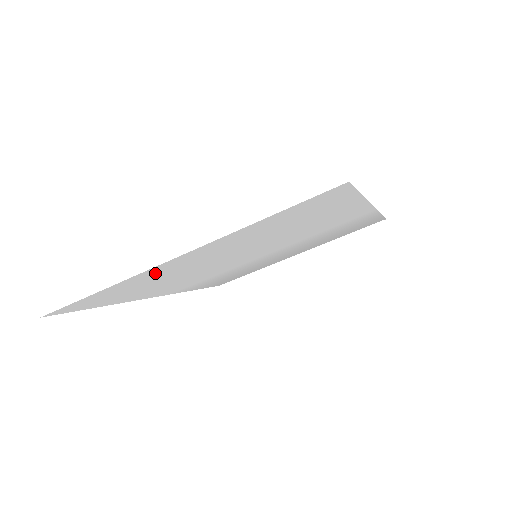
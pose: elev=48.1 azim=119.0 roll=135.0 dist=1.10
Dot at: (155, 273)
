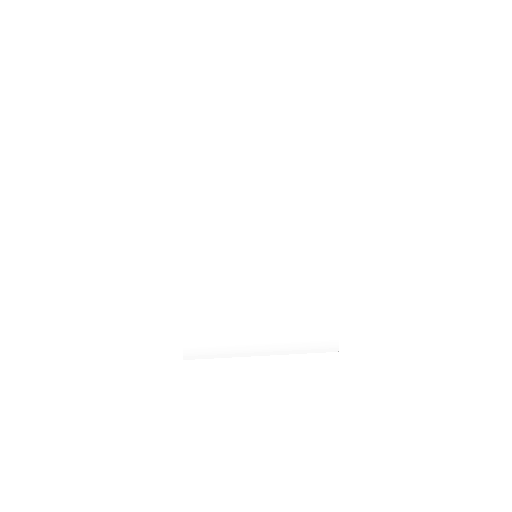
Dot at: (233, 177)
